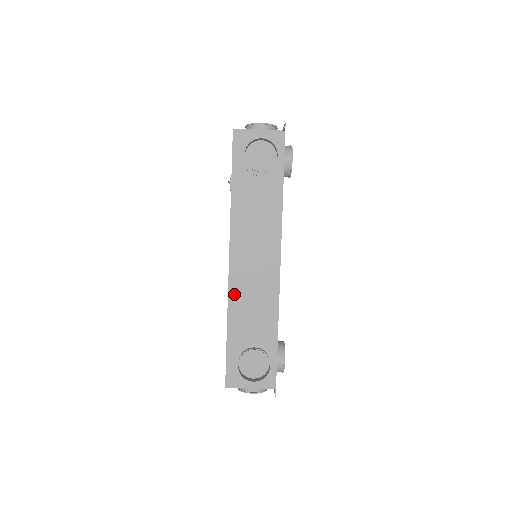
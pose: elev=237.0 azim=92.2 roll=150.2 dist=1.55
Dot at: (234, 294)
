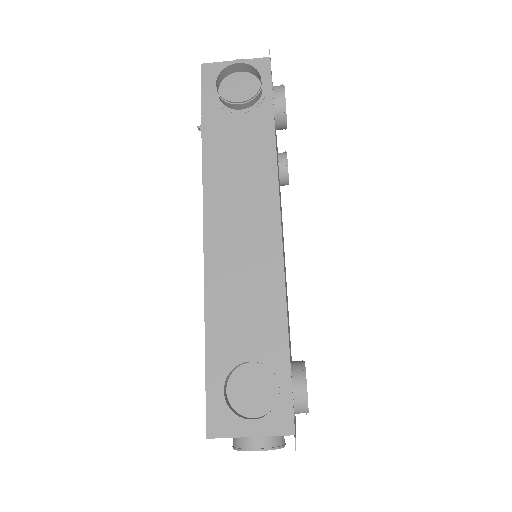
Dot at: (213, 278)
